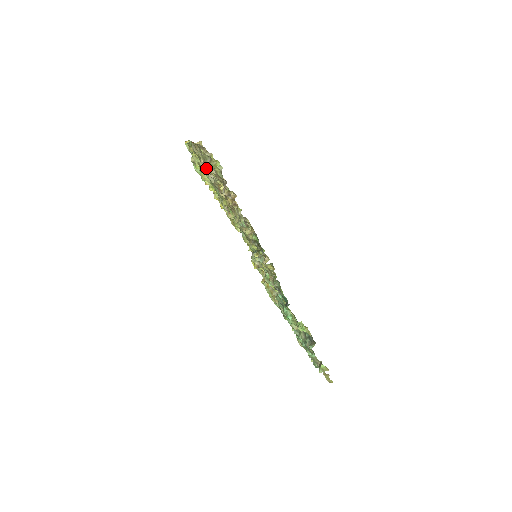
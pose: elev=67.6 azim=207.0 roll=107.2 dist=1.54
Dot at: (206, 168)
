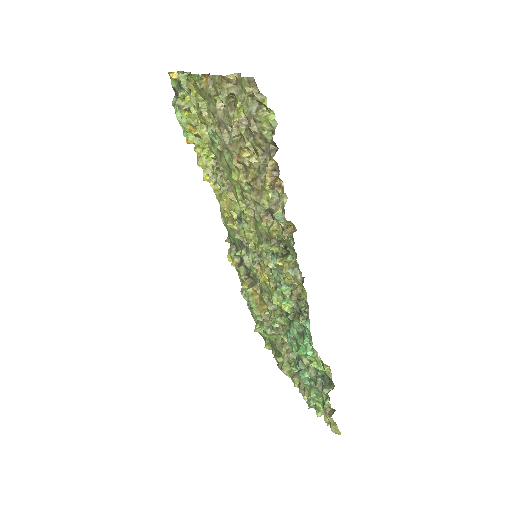
Dot at: (222, 119)
